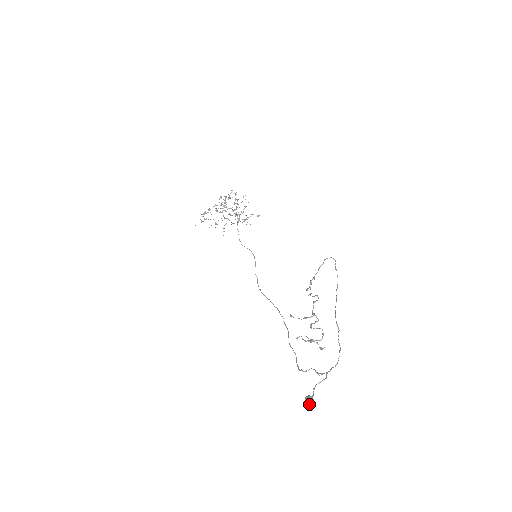
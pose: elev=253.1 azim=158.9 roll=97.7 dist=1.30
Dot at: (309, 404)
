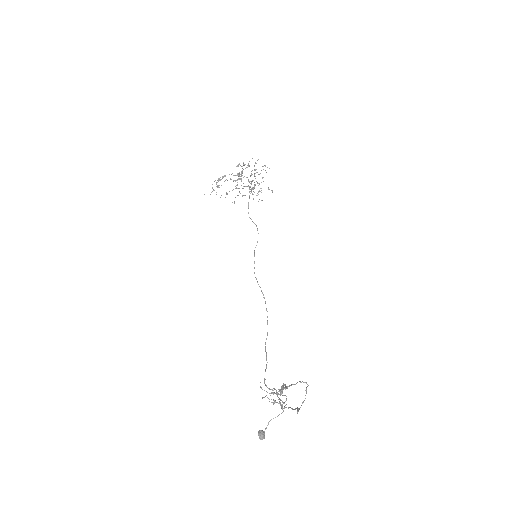
Dot at: (260, 438)
